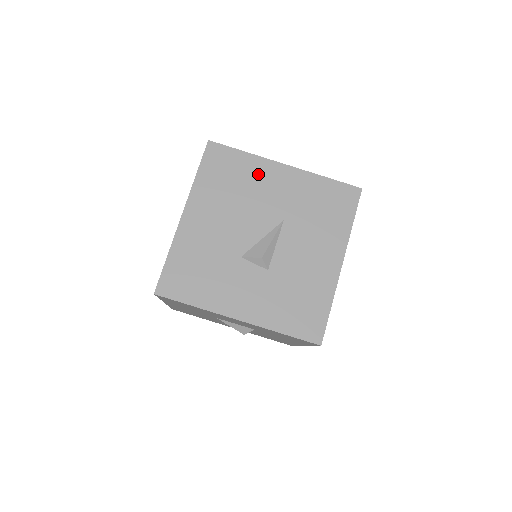
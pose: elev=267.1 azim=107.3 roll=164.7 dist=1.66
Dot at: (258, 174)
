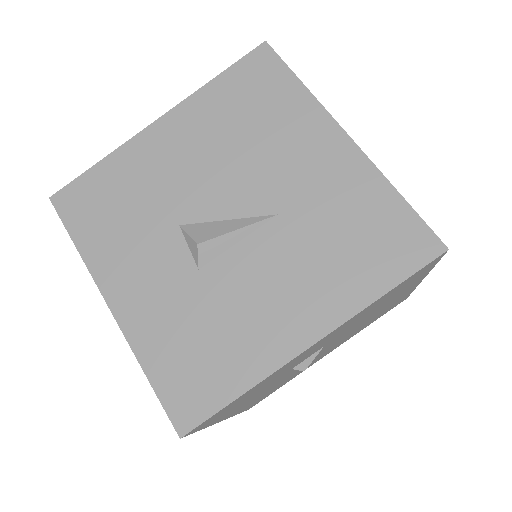
Dot at: (295, 125)
